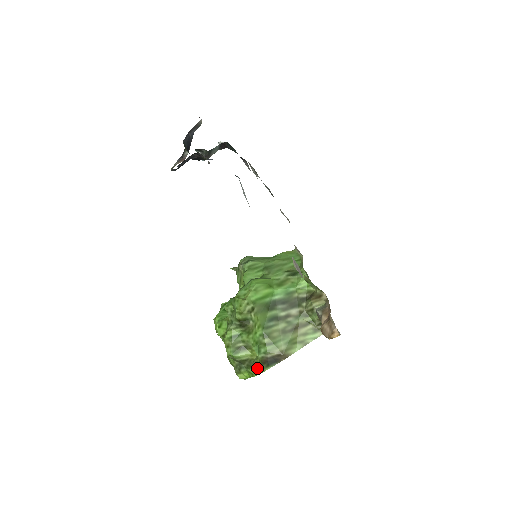
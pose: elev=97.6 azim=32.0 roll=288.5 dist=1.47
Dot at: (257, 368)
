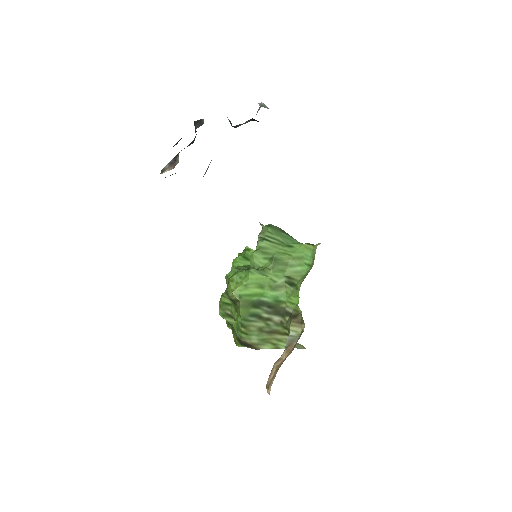
Dot at: (235, 338)
